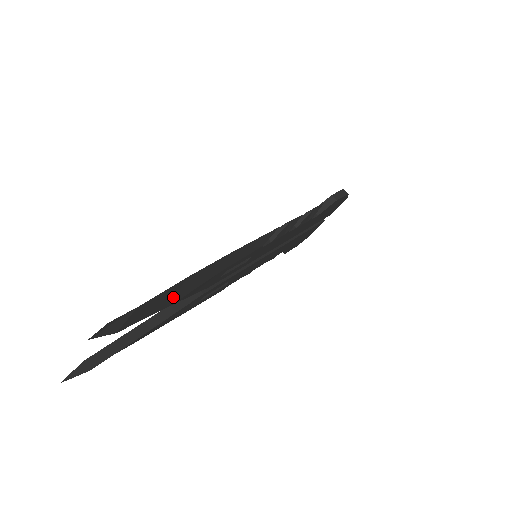
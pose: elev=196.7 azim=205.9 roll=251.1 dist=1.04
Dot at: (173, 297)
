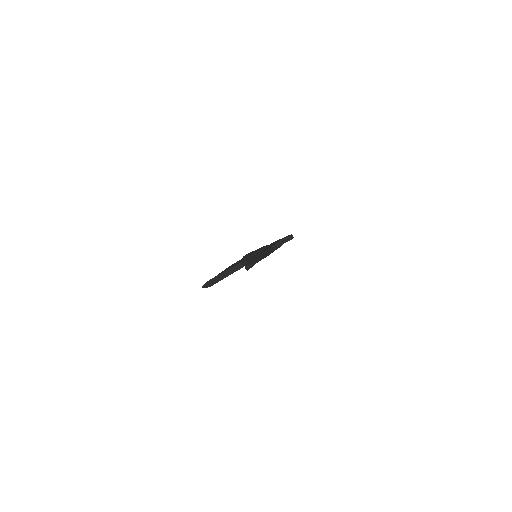
Dot at: occluded
